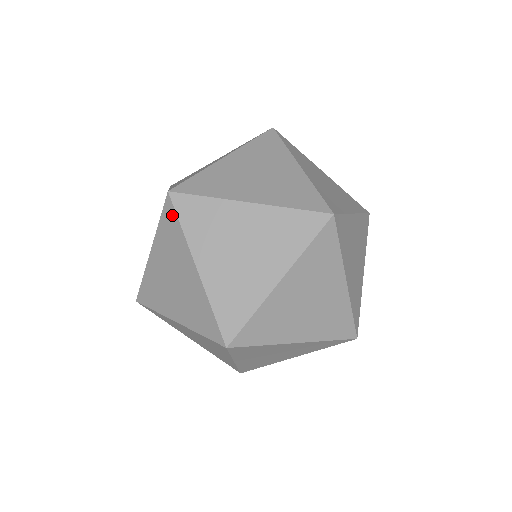
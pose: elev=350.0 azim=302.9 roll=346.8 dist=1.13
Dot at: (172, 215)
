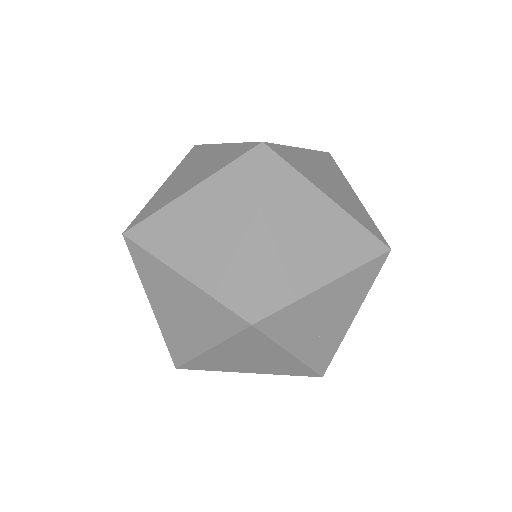
Dot at: occluded
